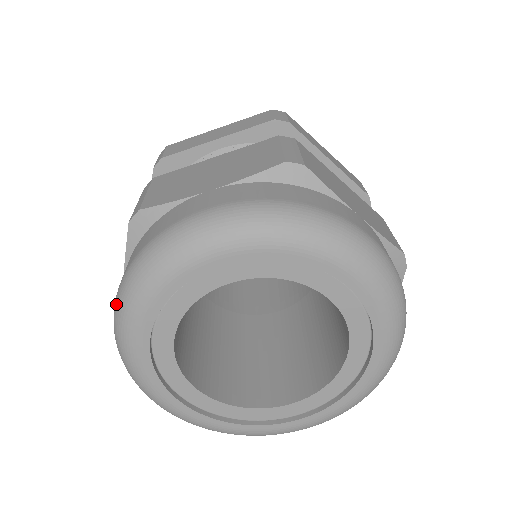
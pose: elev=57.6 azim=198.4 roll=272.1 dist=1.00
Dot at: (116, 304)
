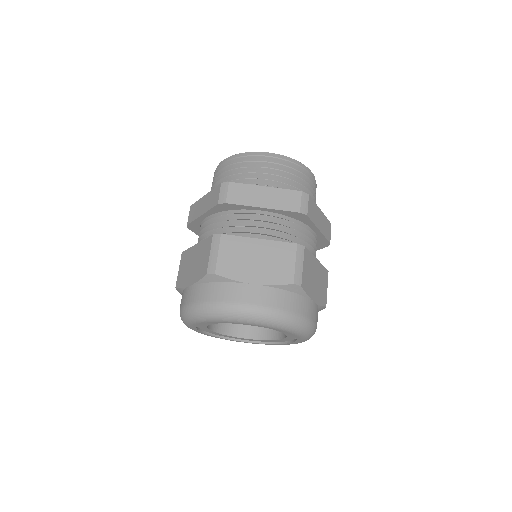
Dot at: occluded
